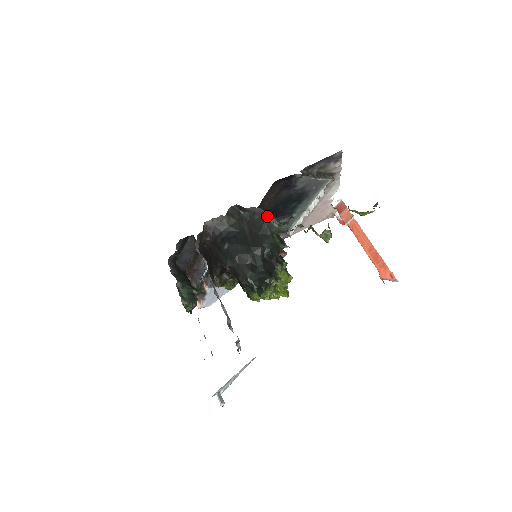
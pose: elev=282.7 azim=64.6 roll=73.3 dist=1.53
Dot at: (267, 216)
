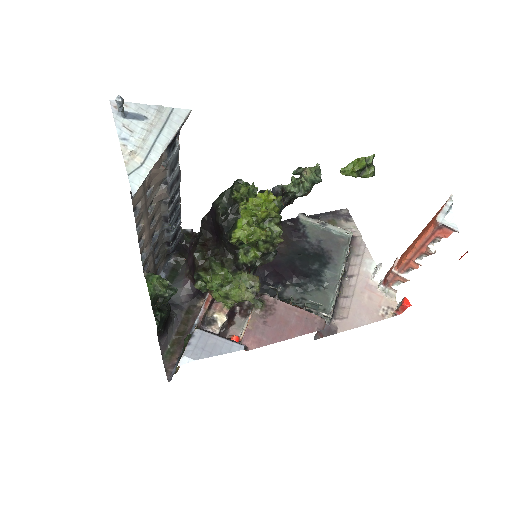
Dot at: occluded
